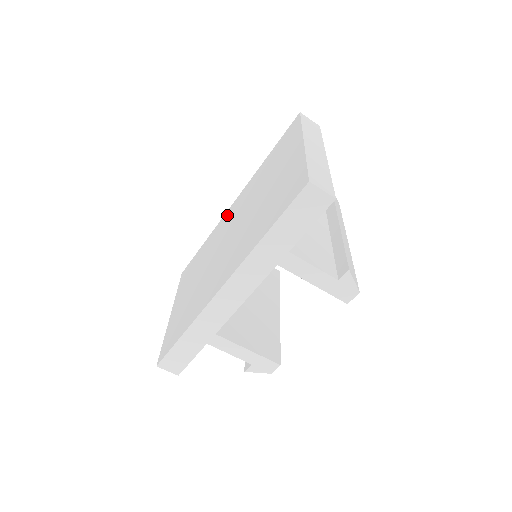
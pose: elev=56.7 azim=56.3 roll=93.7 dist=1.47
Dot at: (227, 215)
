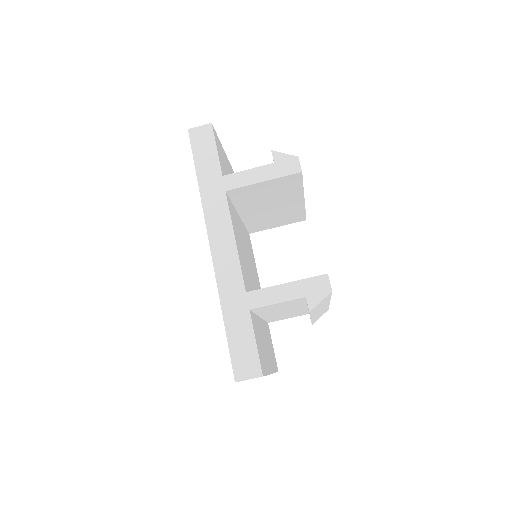
Dot at: occluded
